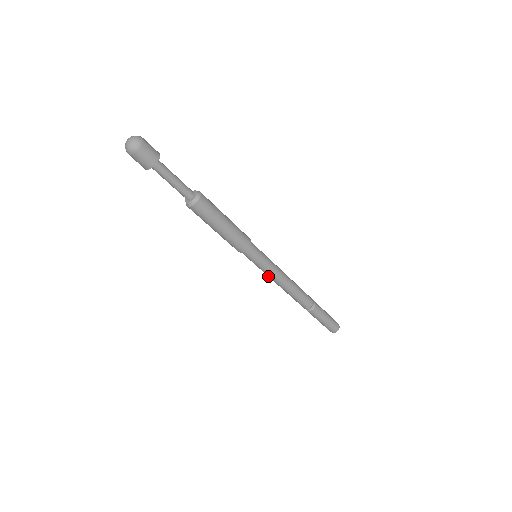
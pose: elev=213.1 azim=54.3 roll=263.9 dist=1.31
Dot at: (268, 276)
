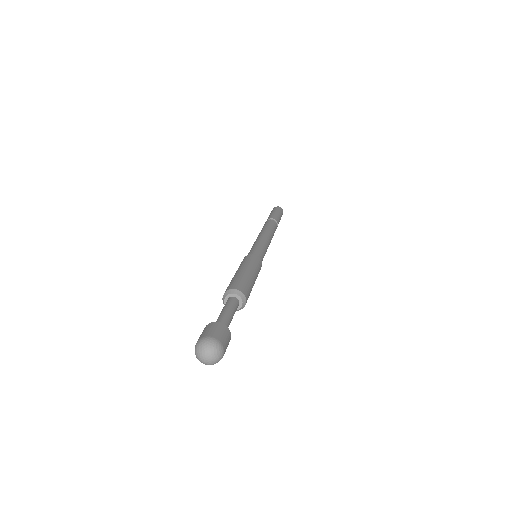
Dot at: occluded
